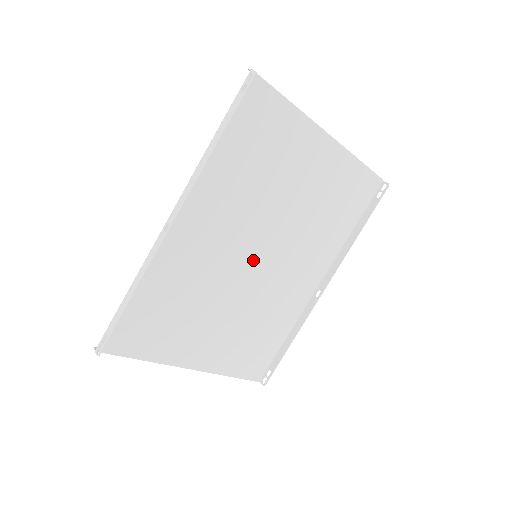
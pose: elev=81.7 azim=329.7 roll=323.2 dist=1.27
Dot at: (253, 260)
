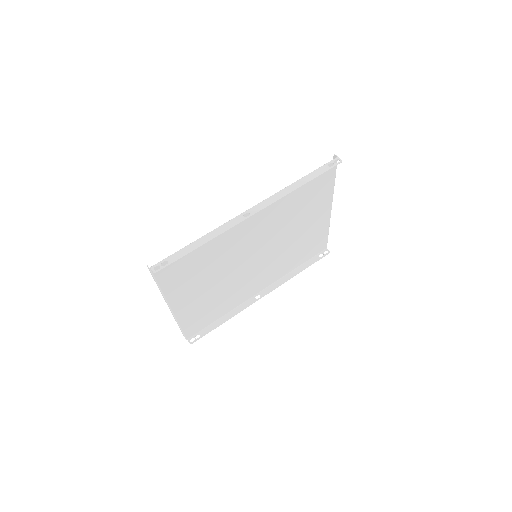
Dot at: (253, 258)
